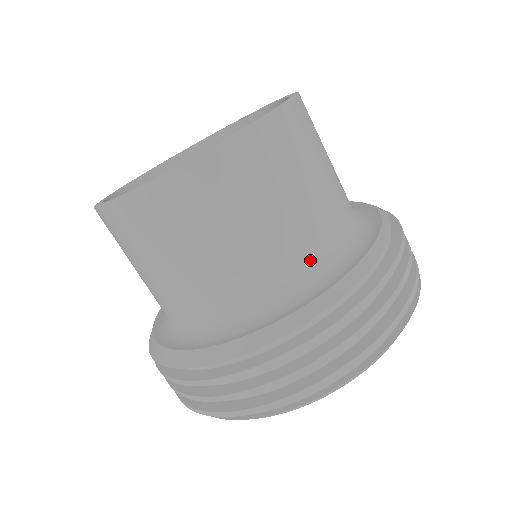
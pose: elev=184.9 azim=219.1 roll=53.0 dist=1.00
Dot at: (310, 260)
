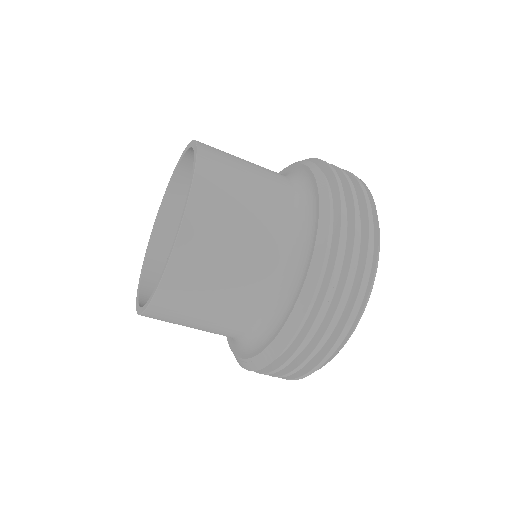
Dot at: (293, 209)
